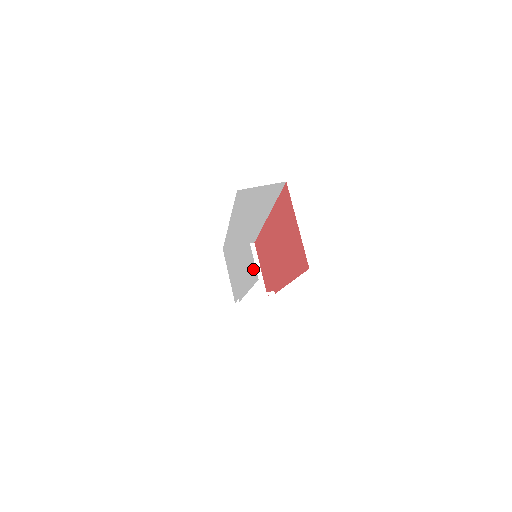
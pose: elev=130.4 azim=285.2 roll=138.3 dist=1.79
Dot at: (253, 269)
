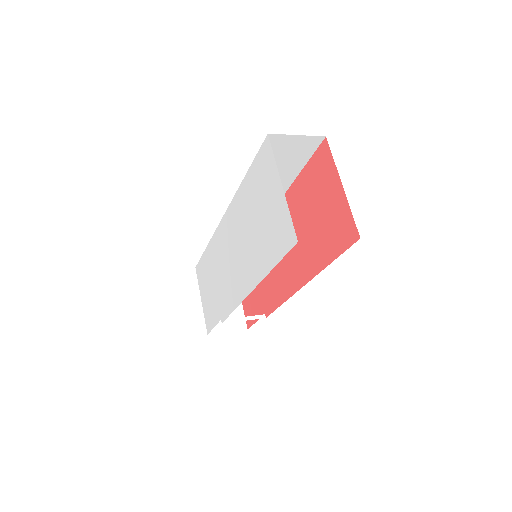
Dot at: (284, 234)
